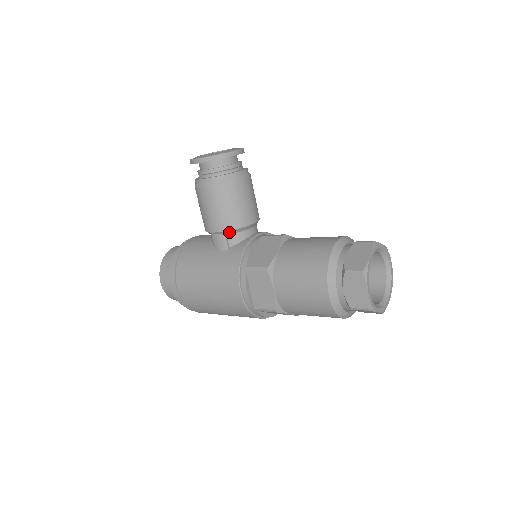
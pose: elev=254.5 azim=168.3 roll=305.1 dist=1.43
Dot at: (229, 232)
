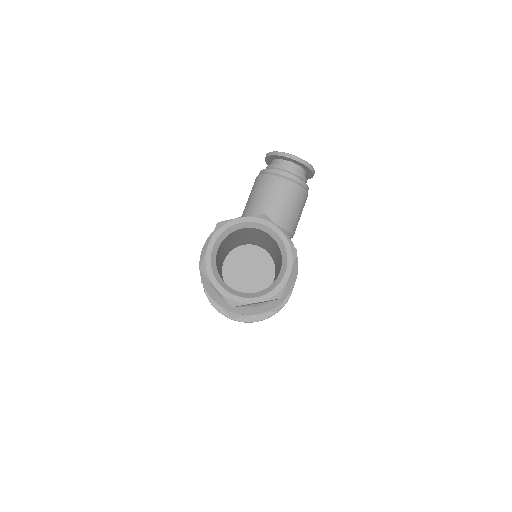
Dot at: occluded
